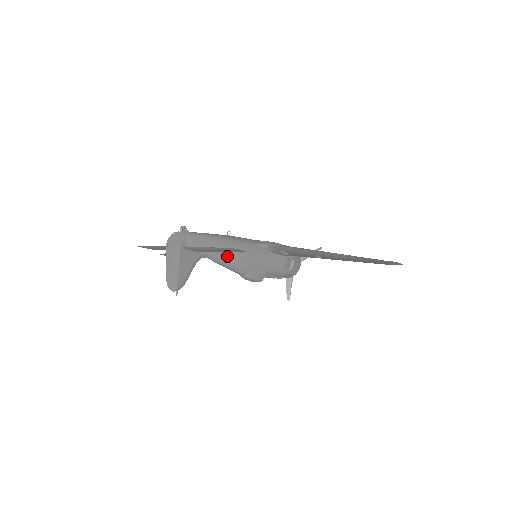
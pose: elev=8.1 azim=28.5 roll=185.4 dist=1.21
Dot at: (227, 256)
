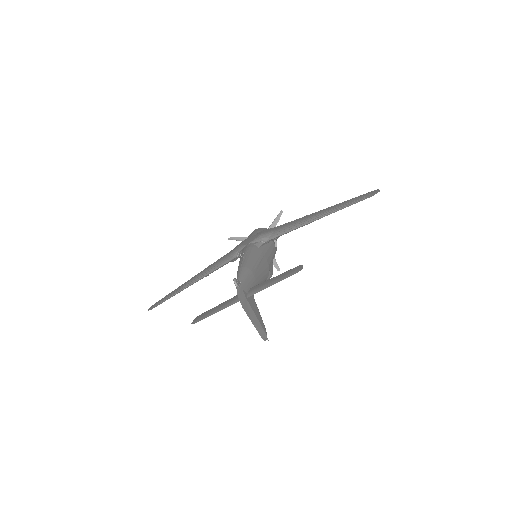
Dot at: (260, 276)
